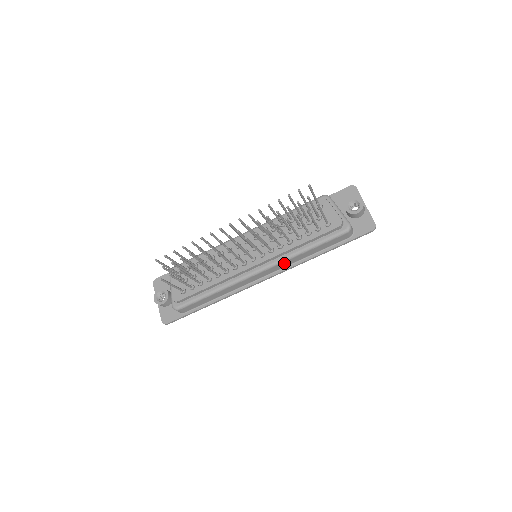
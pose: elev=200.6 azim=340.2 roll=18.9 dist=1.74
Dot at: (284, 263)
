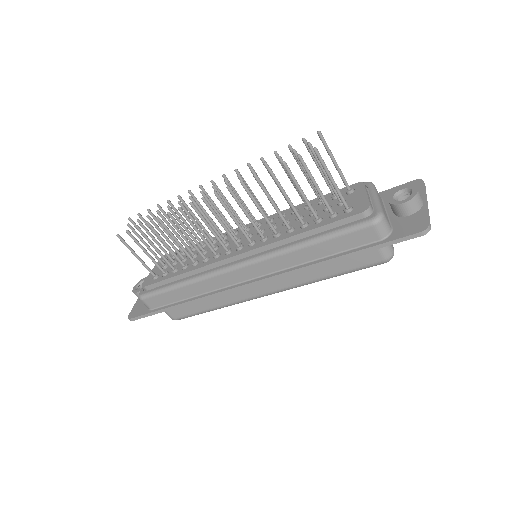
Dot at: (275, 261)
